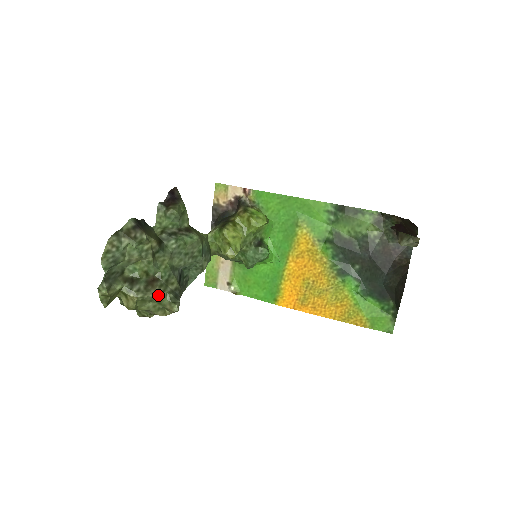
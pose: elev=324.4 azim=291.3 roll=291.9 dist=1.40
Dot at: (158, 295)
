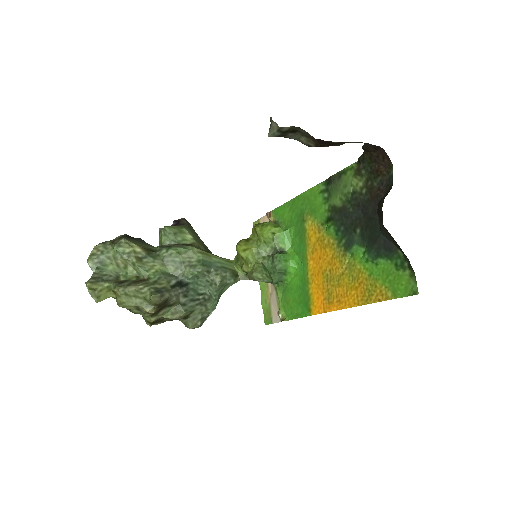
Dot at: (139, 289)
